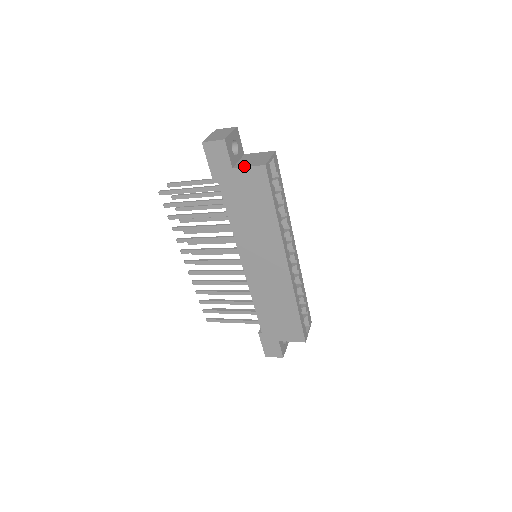
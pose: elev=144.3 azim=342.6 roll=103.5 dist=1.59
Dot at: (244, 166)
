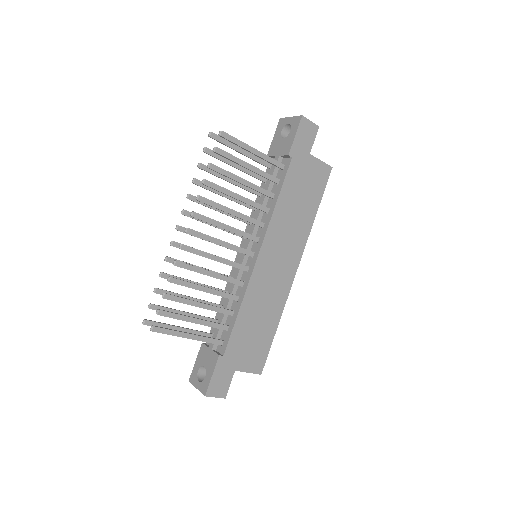
Dot at: (317, 158)
